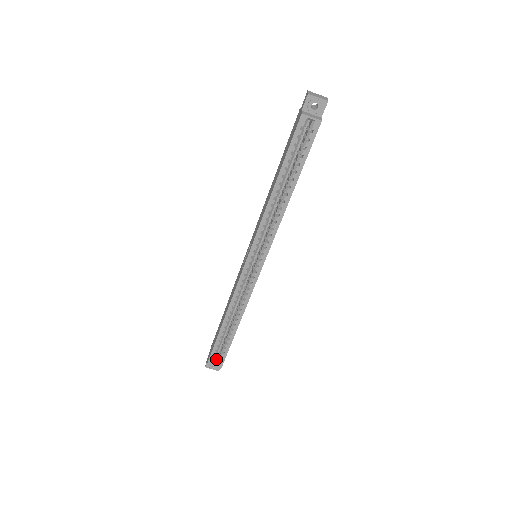
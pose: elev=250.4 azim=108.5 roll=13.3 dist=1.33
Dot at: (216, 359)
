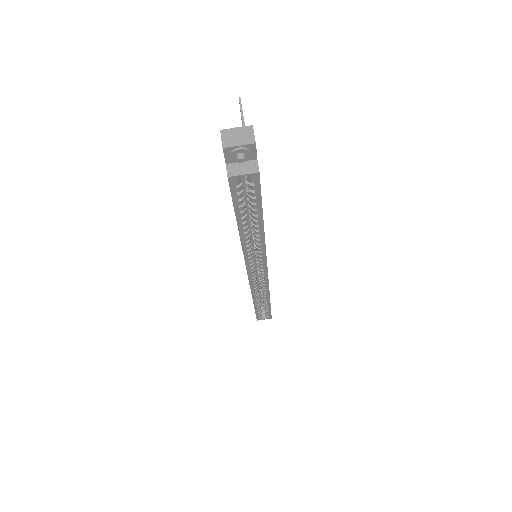
Dot at: (263, 311)
